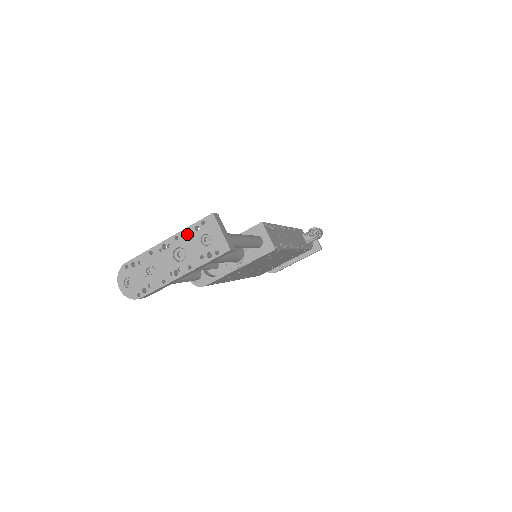
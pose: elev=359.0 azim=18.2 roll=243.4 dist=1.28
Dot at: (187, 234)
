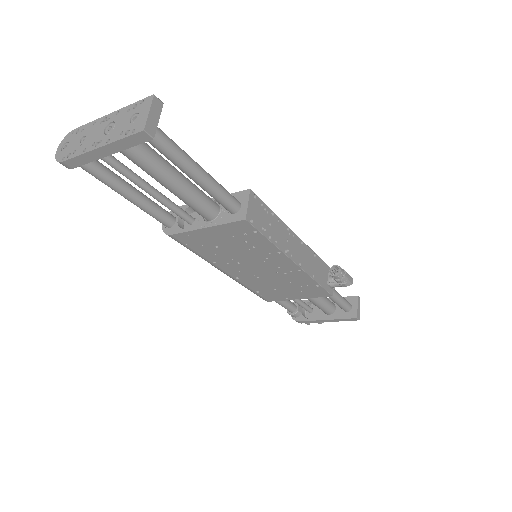
Dot at: (126, 111)
